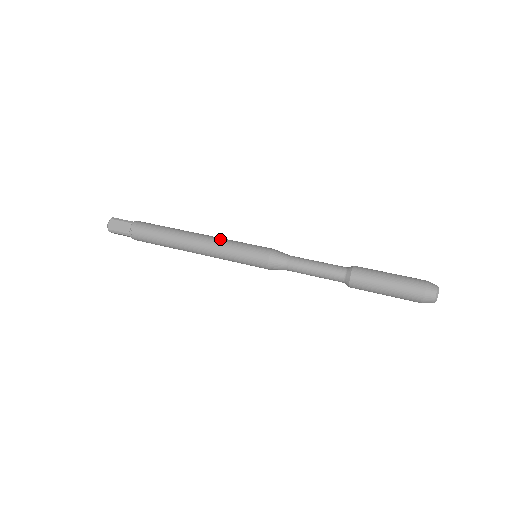
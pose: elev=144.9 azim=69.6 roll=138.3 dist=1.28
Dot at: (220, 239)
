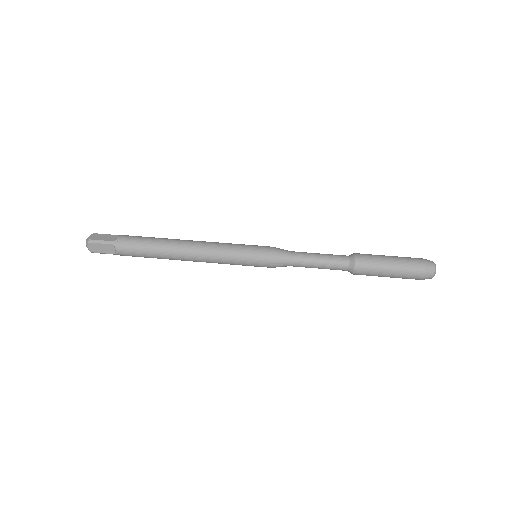
Dot at: (215, 249)
